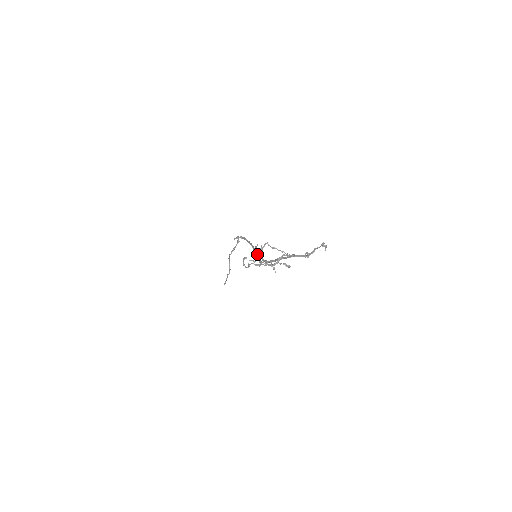
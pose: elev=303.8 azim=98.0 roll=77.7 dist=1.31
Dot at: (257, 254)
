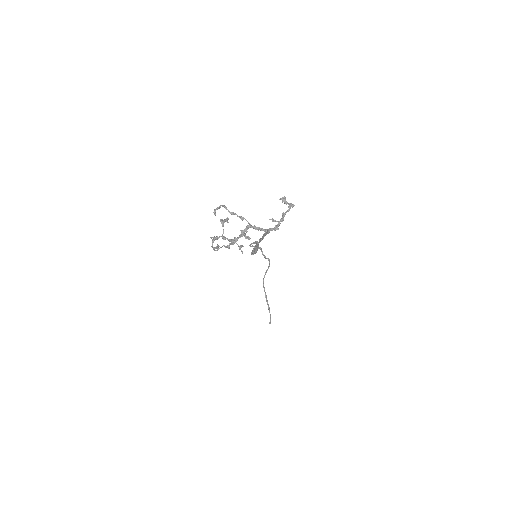
Dot at: occluded
